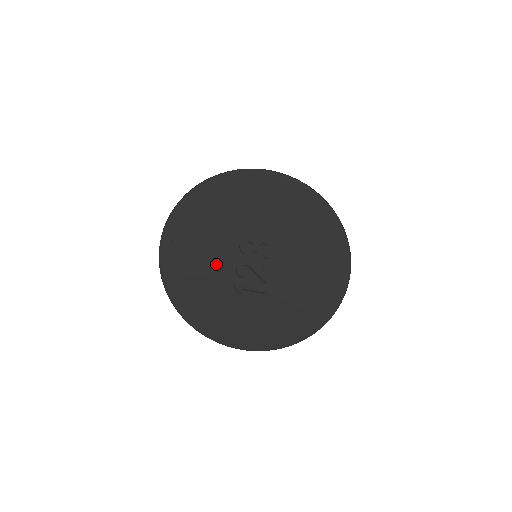
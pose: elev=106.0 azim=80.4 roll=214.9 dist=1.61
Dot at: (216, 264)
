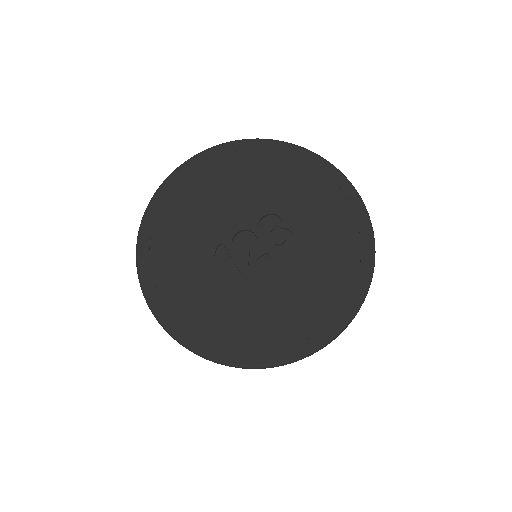
Dot at: (226, 211)
